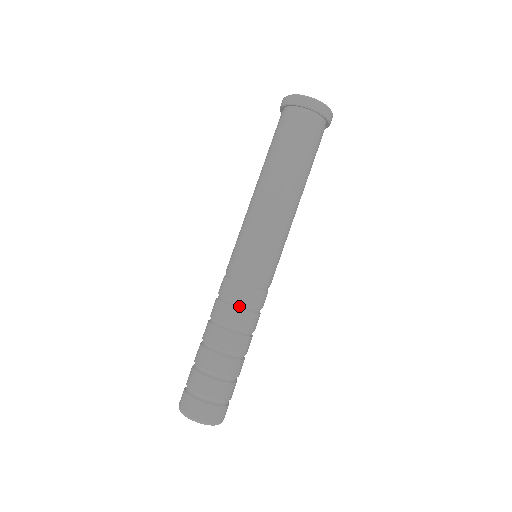
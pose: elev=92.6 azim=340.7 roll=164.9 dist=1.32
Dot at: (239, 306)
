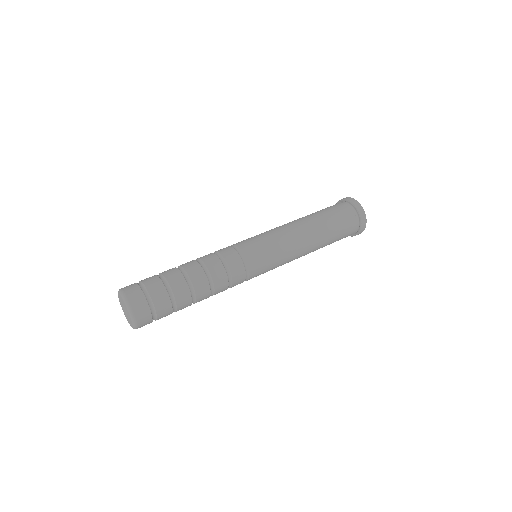
Dot at: (218, 255)
